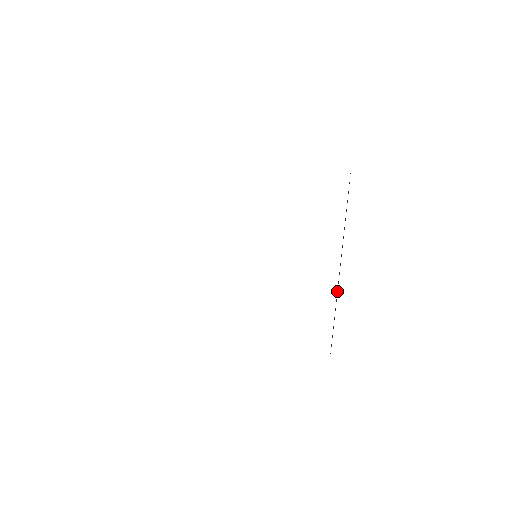
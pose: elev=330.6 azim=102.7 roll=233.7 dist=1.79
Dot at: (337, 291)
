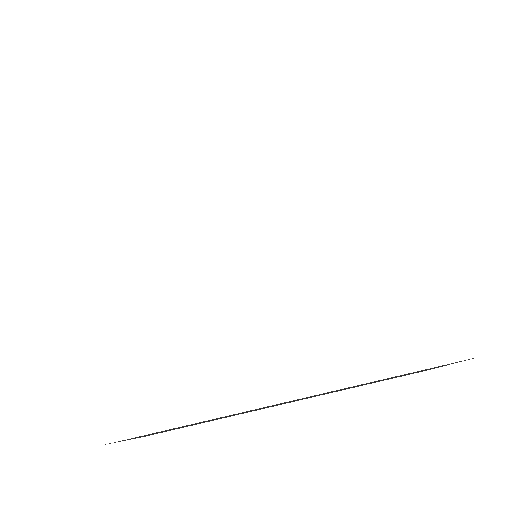
Dot at: occluded
